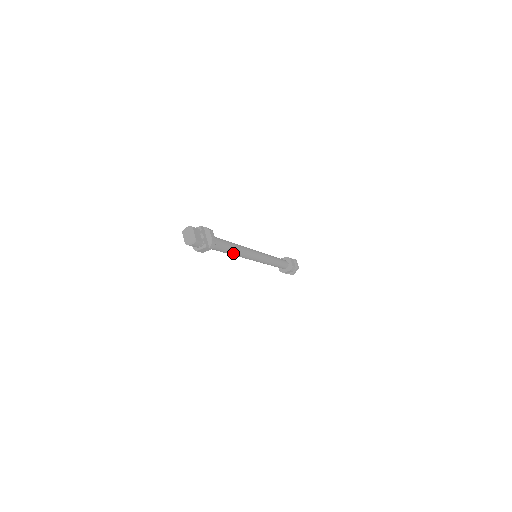
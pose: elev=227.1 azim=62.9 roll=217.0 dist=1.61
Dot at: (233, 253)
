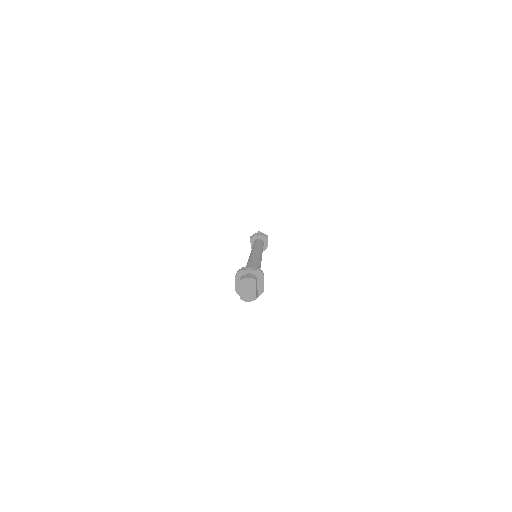
Dot at: occluded
